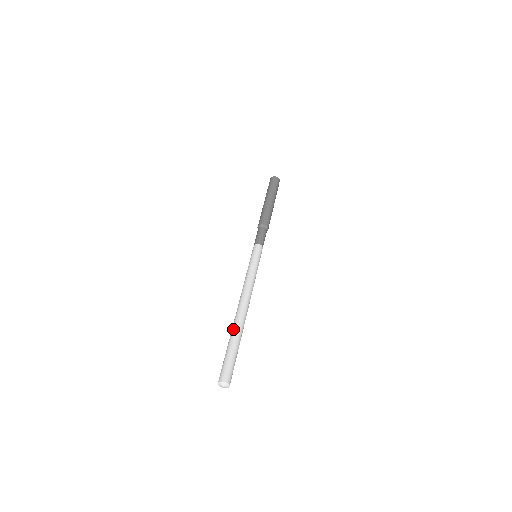
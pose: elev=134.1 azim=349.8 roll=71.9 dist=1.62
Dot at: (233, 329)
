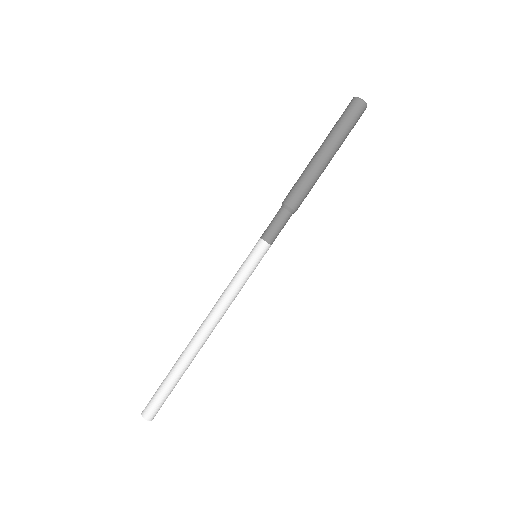
Dot at: (180, 361)
